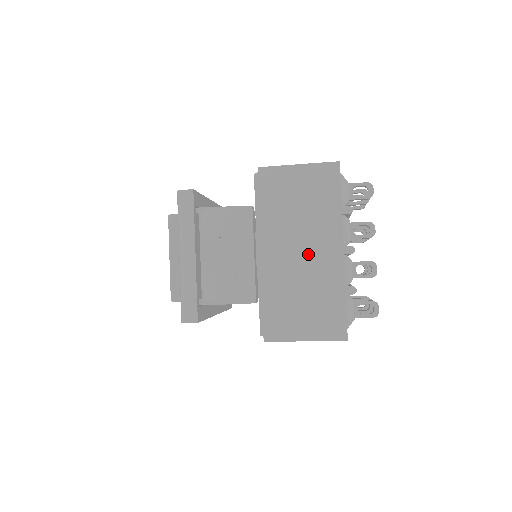
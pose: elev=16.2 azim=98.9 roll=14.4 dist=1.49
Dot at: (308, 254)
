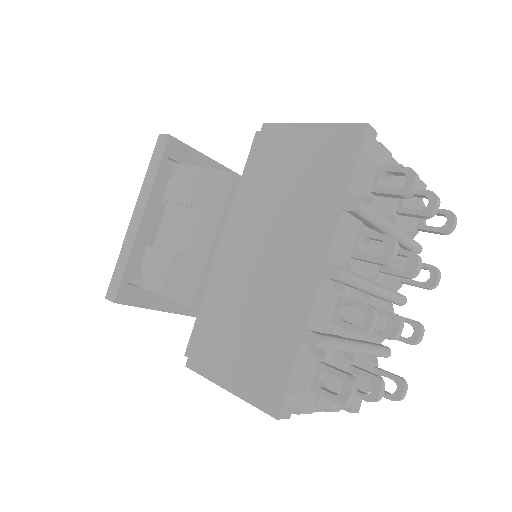
Dot at: (275, 260)
